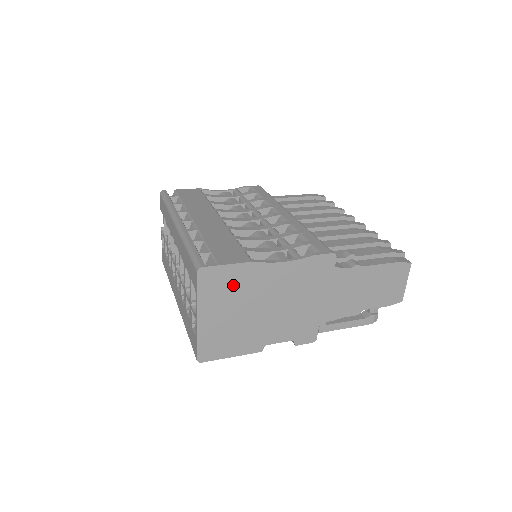
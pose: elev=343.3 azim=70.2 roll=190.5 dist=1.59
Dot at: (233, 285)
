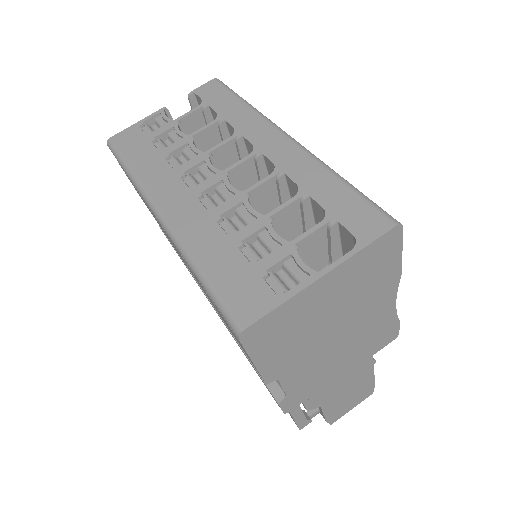
Dot at: (372, 278)
